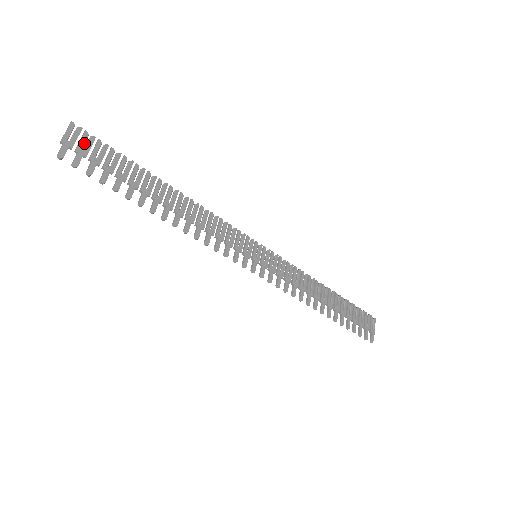
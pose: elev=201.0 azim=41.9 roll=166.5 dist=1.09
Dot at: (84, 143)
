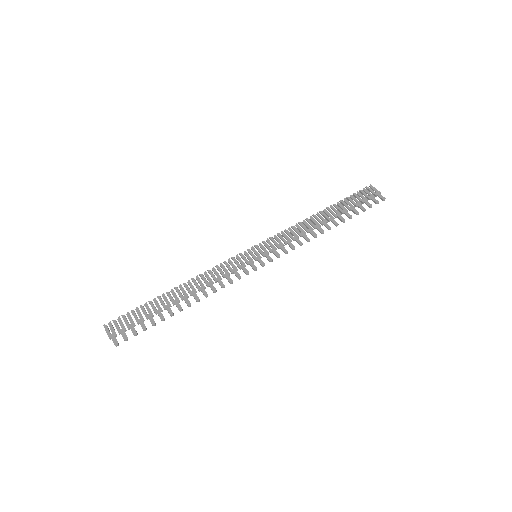
Dot at: (118, 326)
